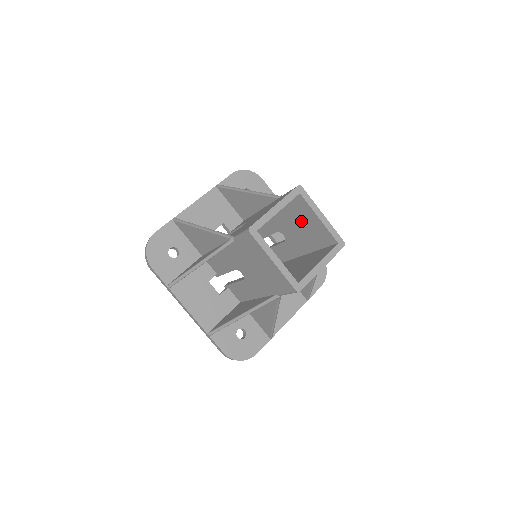
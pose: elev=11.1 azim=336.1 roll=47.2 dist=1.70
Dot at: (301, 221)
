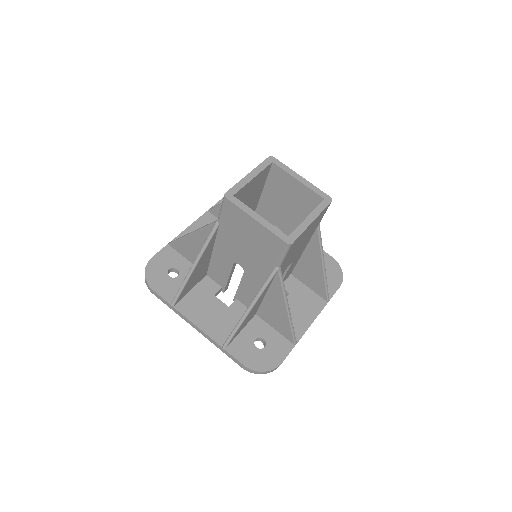
Dot at: (285, 196)
